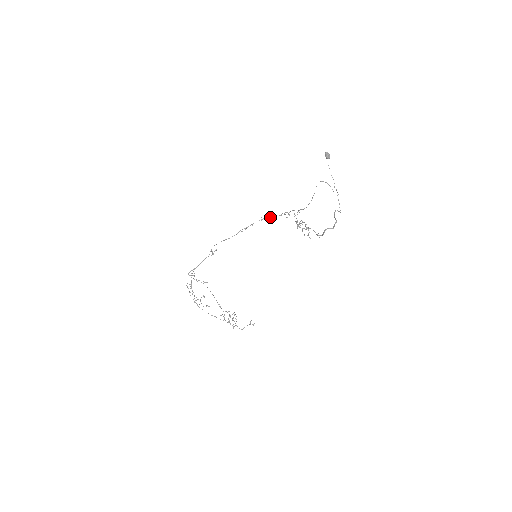
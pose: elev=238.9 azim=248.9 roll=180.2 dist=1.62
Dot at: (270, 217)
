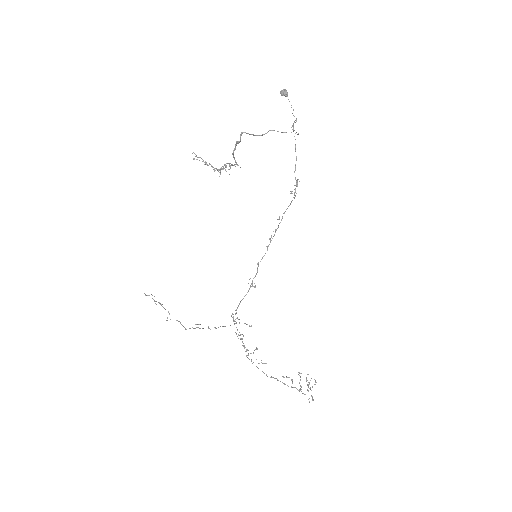
Dot at: (285, 211)
